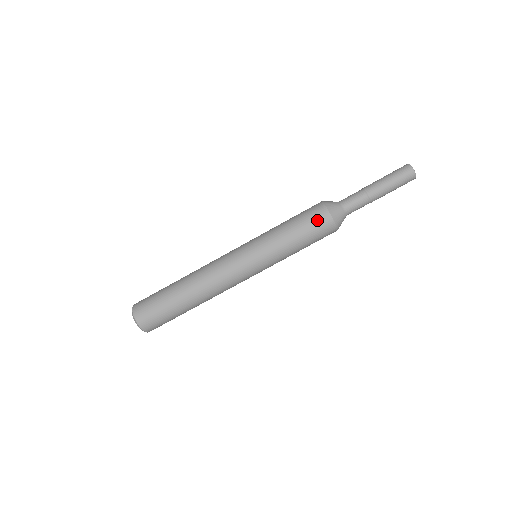
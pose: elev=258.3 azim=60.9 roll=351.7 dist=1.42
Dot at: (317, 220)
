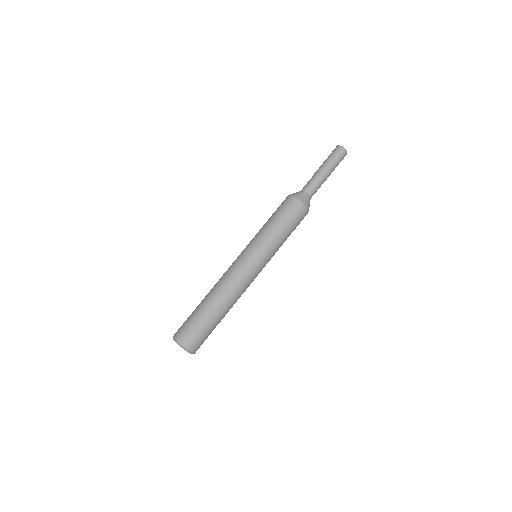
Dot at: (299, 215)
